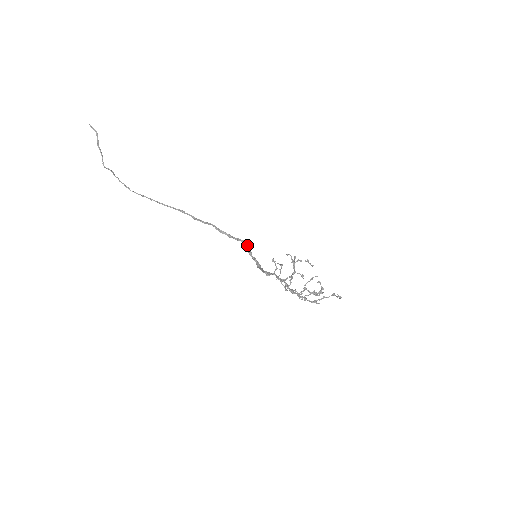
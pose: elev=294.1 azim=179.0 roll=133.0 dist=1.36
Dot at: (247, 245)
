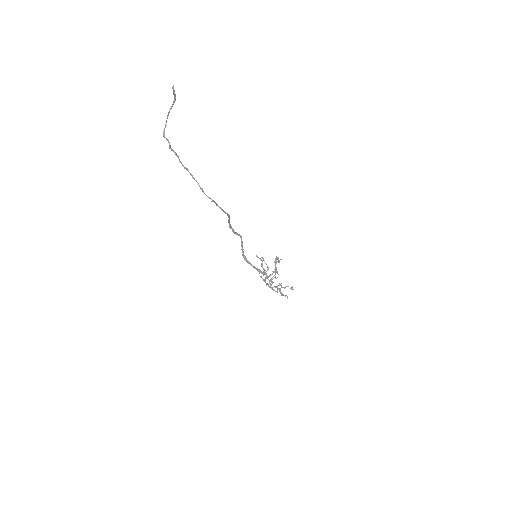
Dot at: occluded
